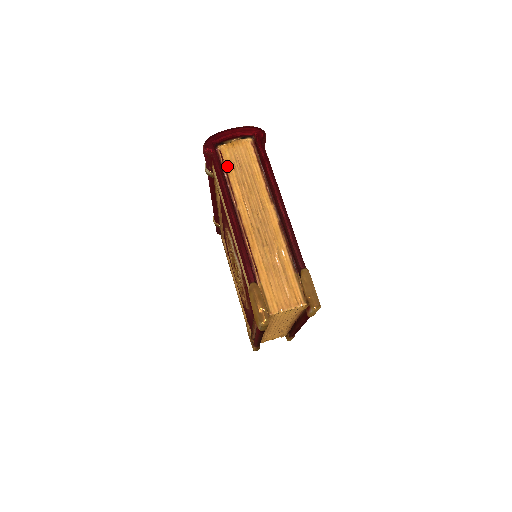
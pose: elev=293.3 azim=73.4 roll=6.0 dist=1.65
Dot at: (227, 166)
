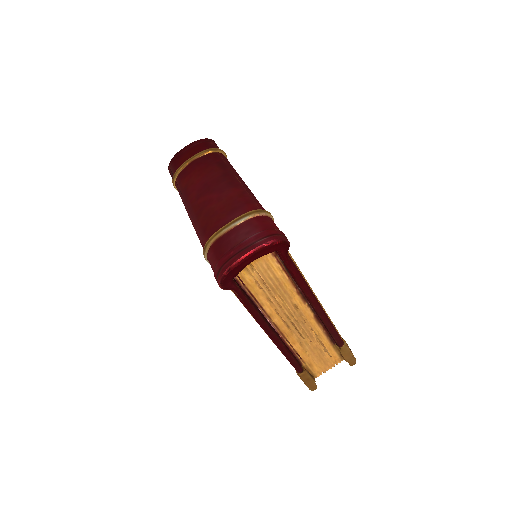
Dot at: (250, 288)
